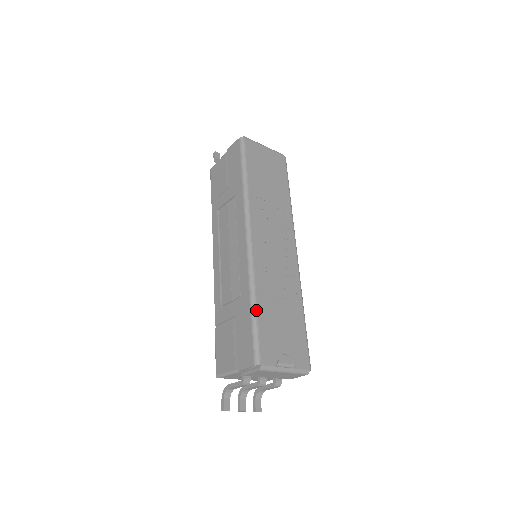
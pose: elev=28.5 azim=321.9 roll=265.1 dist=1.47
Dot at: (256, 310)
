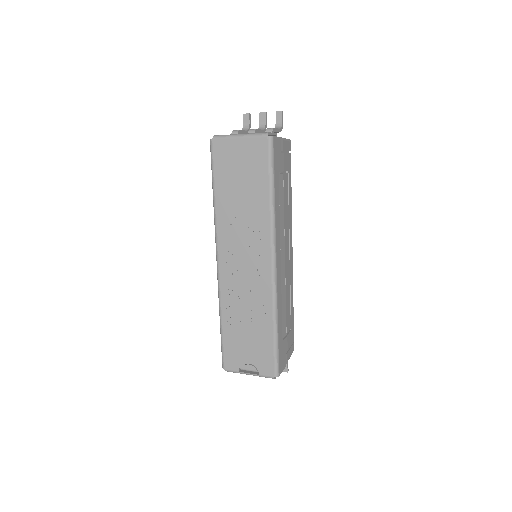
Dot at: (221, 328)
